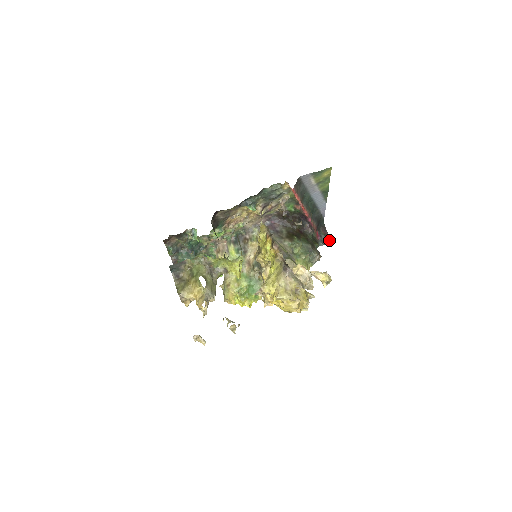
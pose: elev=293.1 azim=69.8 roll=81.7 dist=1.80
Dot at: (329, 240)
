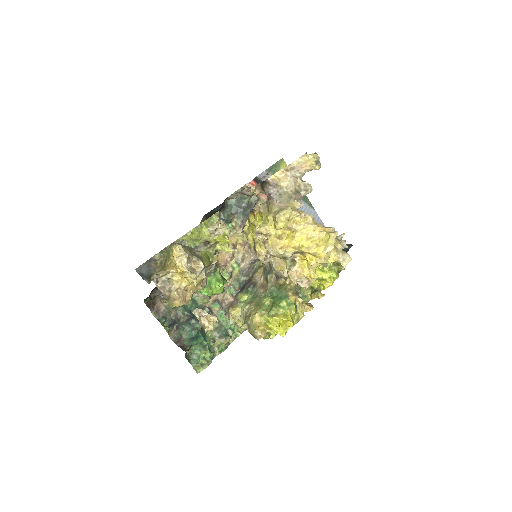
Dot at: (351, 246)
